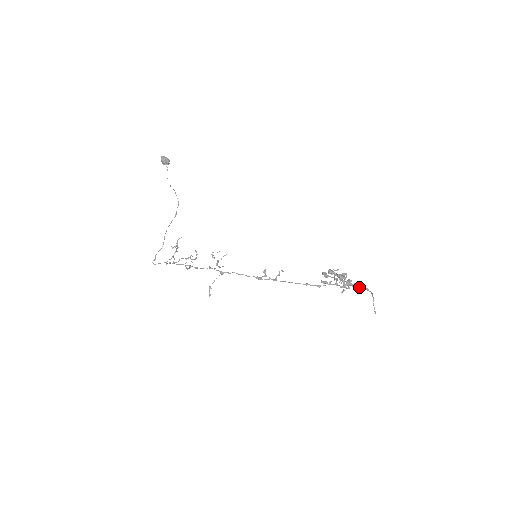
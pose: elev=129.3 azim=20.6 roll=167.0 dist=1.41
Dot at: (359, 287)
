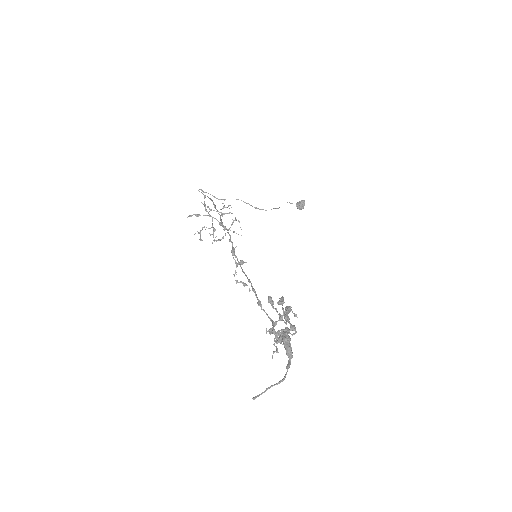
Dot at: (287, 350)
